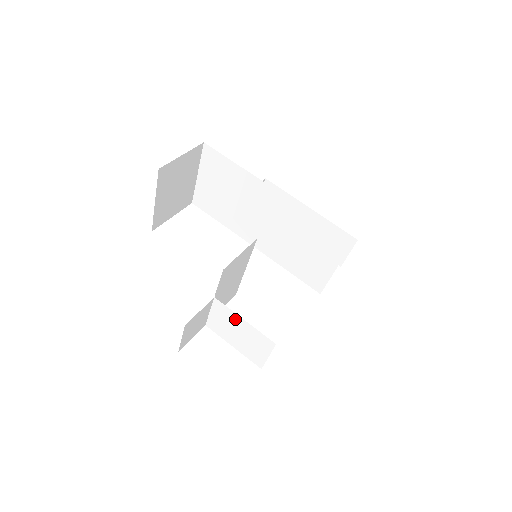
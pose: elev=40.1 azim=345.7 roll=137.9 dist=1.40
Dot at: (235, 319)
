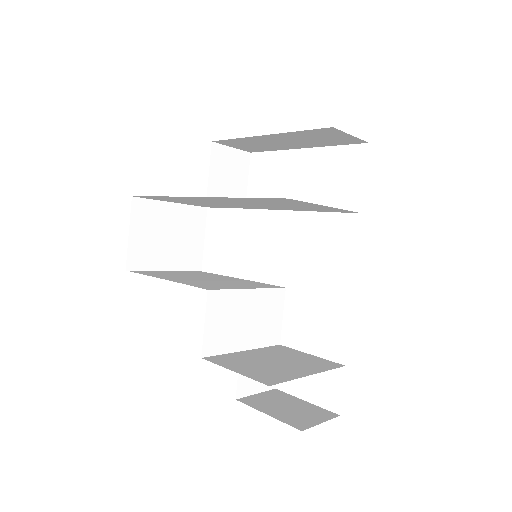
Dot at: (270, 358)
